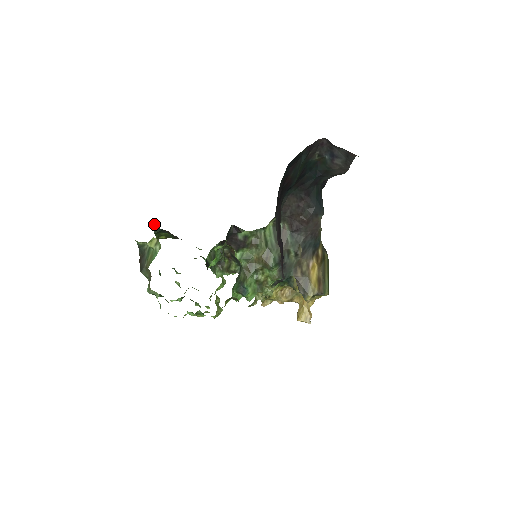
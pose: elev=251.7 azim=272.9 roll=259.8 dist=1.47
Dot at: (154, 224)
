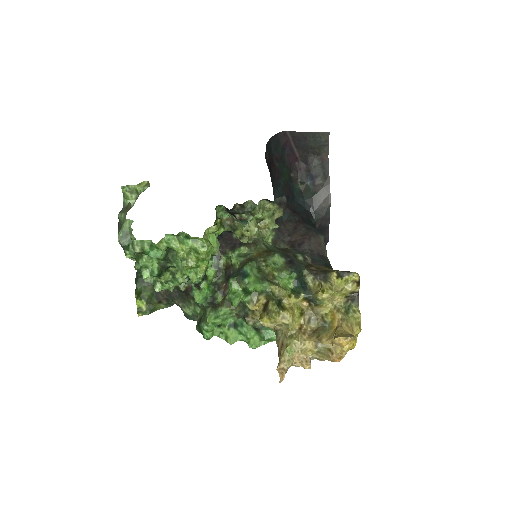
Dot at: occluded
